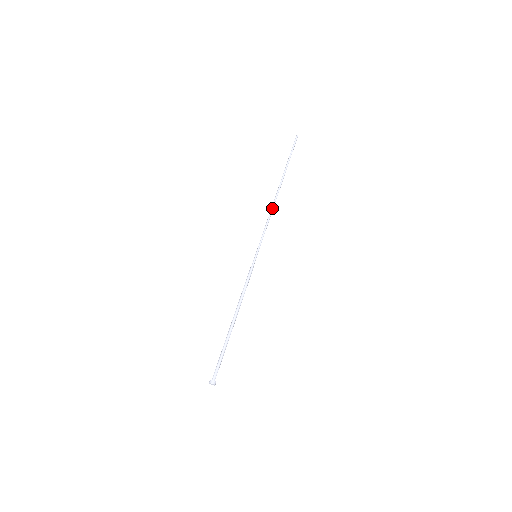
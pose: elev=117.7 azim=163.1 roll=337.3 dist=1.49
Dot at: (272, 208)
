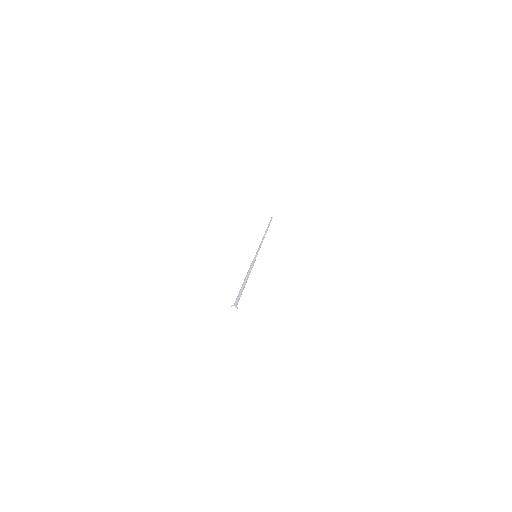
Dot at: (262, 239)
